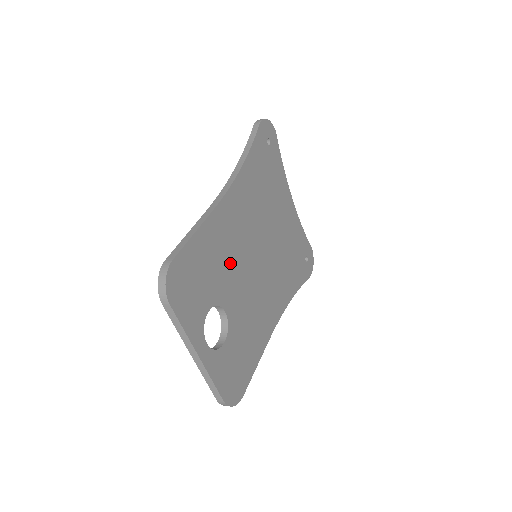
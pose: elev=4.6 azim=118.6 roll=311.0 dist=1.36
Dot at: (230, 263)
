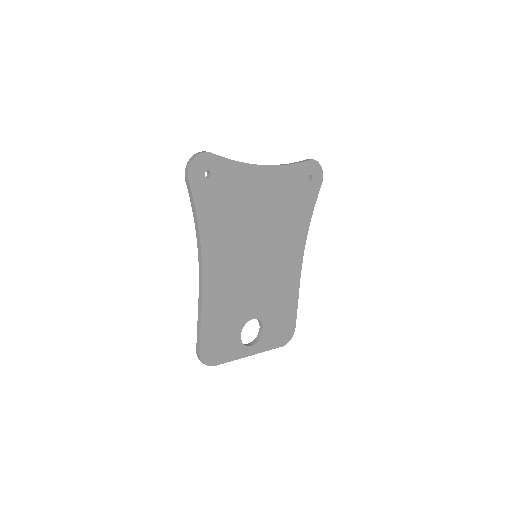
Dot at: (237, 297)
